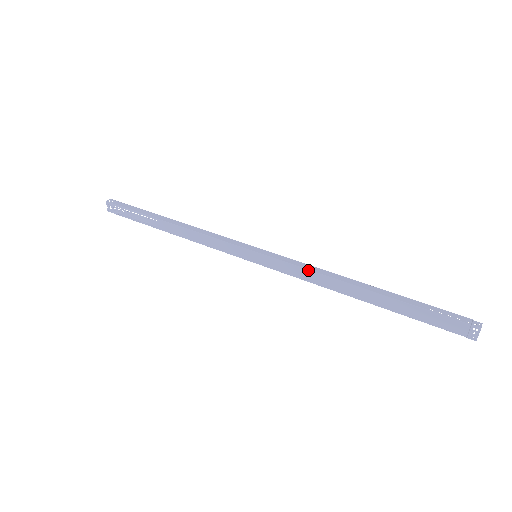
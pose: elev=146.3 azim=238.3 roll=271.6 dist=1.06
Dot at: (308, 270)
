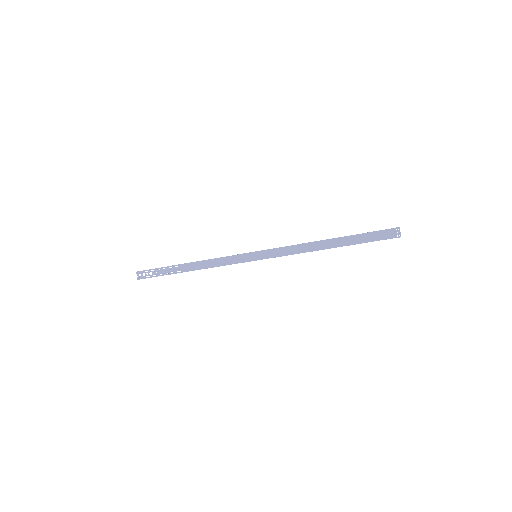
Dot at: (292, 246)
